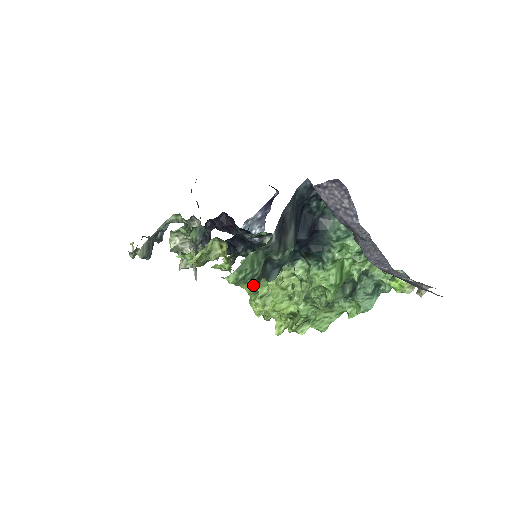
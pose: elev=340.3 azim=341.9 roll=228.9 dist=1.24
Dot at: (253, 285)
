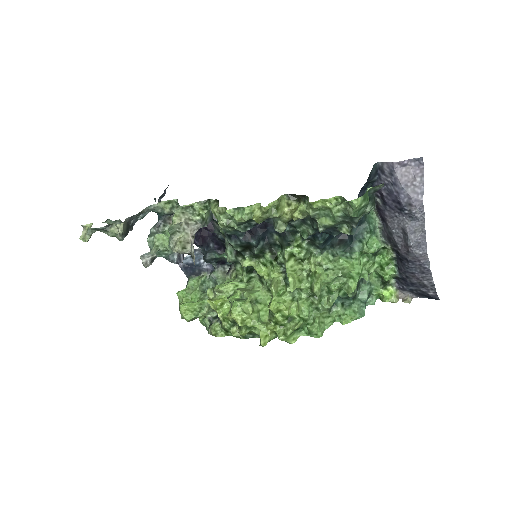
Dot at: (228, 297)
